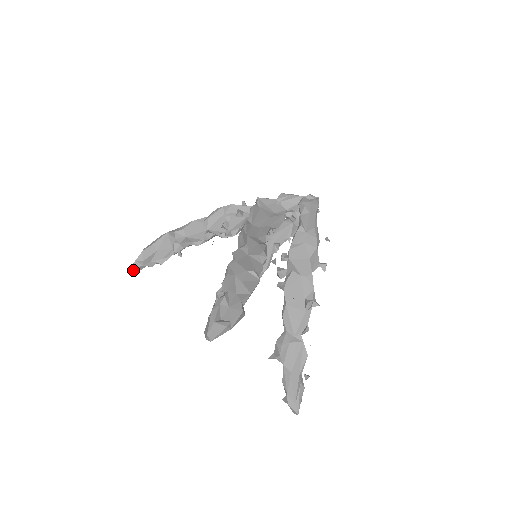
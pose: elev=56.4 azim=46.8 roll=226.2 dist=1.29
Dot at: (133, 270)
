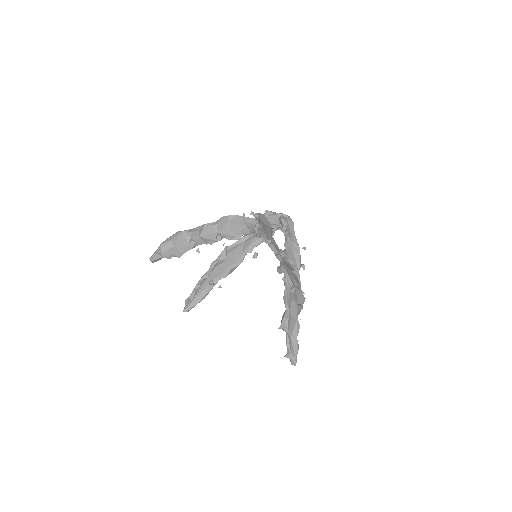
Dot at: (153, 261)
